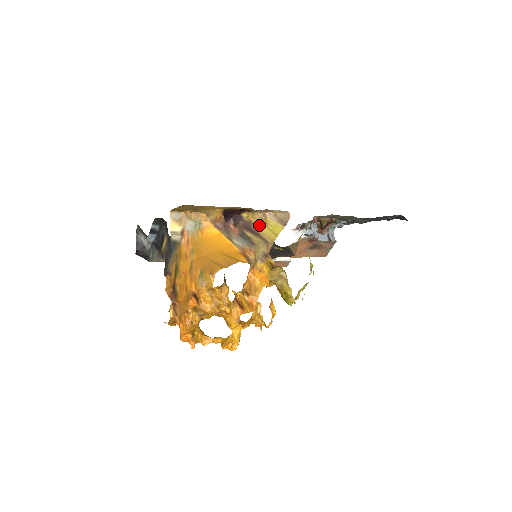
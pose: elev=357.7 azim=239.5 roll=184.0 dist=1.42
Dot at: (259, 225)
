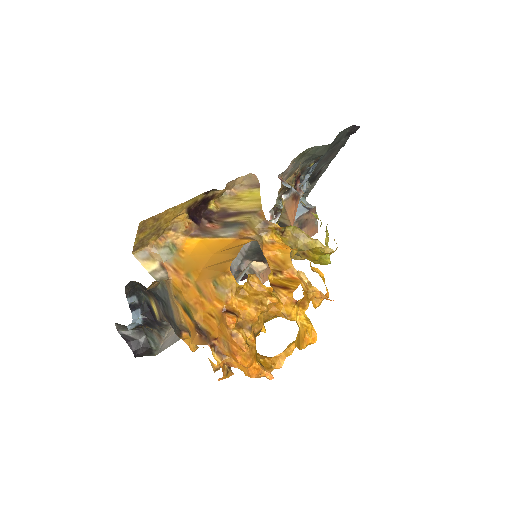
Dot at: (234, 205)
